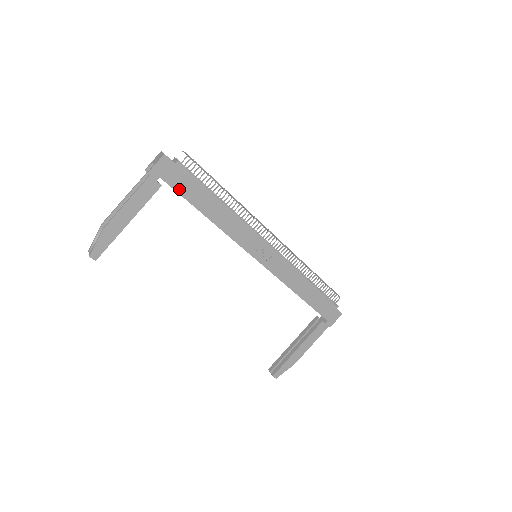
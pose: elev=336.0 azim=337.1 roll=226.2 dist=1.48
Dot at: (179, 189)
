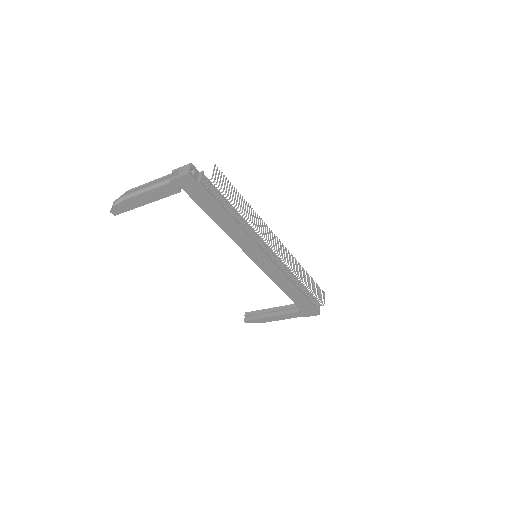
Dot at: (196, 199)
